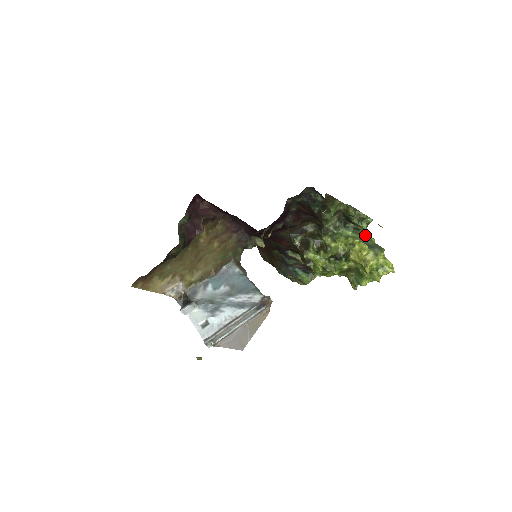
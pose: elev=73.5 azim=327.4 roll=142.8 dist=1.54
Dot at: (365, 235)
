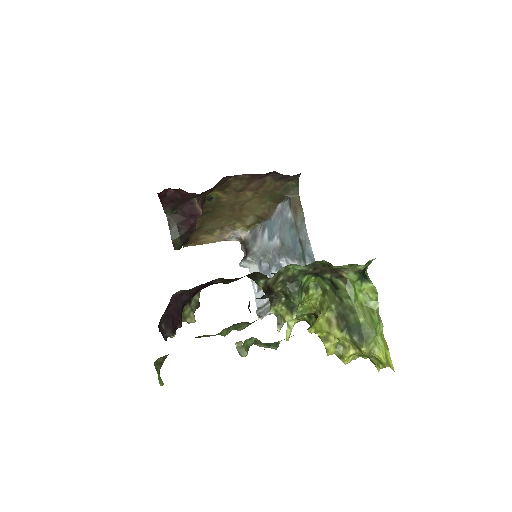
Dot at: (347, 299)
